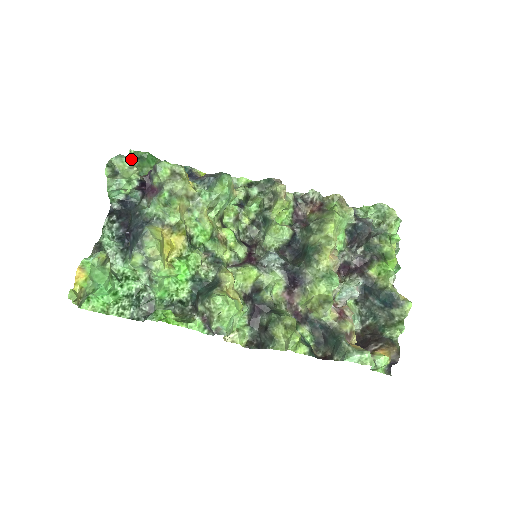
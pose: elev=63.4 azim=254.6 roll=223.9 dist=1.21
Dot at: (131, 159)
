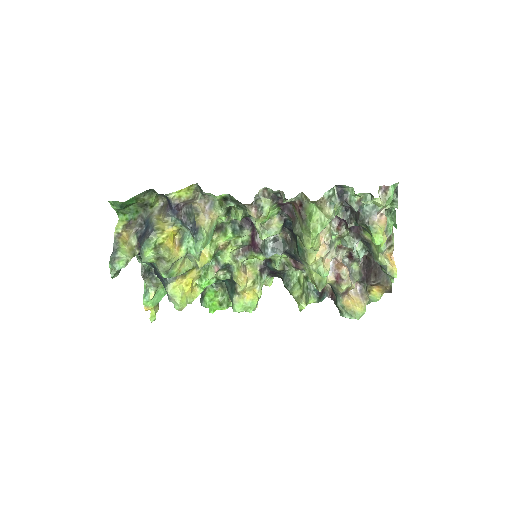
Dot at: (115, 208)
